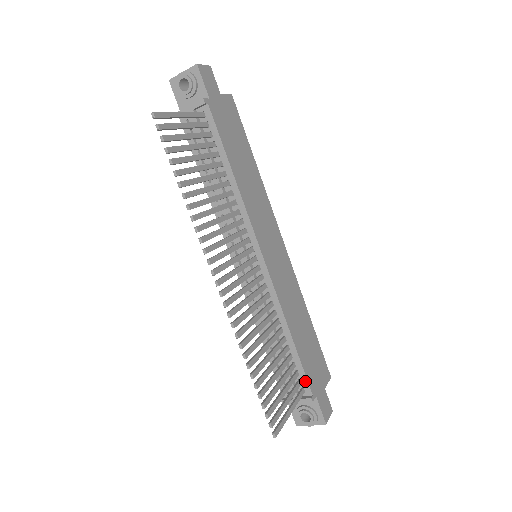
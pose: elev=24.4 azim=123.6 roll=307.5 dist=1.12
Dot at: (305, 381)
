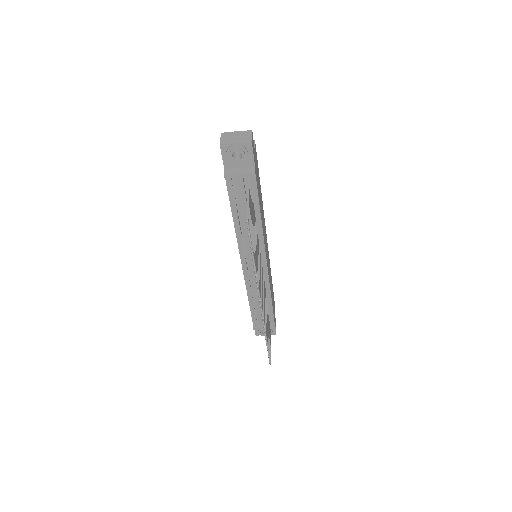
Dot at: (272, 319)
